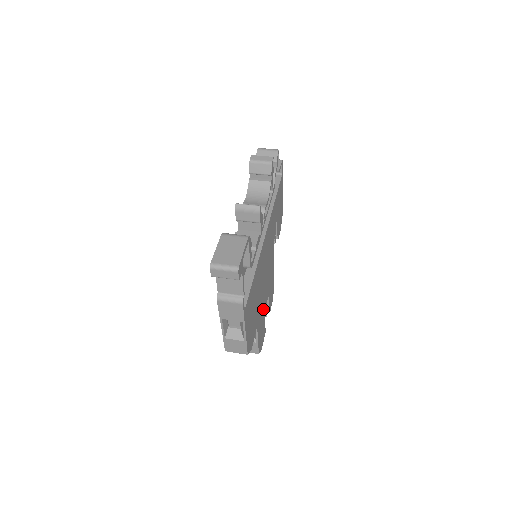
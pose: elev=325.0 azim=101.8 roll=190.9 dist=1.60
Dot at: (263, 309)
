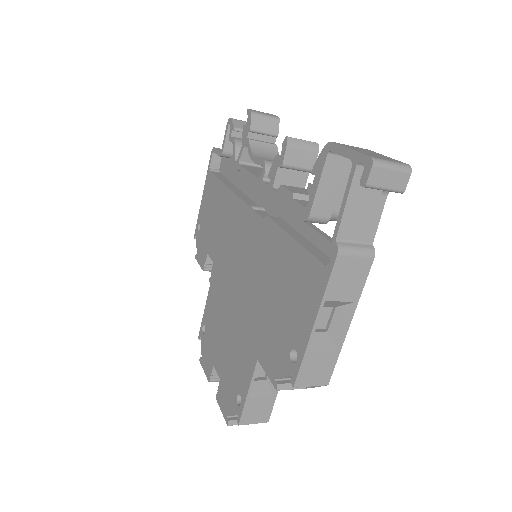
Dot at: occluded
